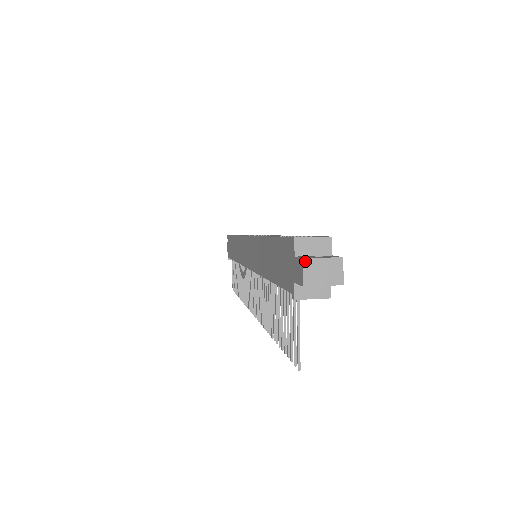
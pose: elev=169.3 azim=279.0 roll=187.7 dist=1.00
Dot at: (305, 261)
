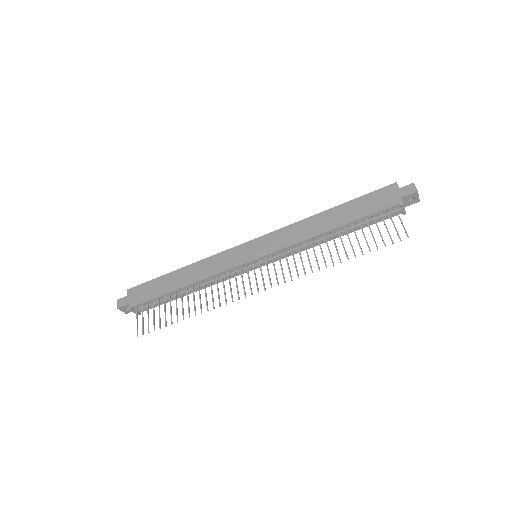
Dot at: (414, 184)
